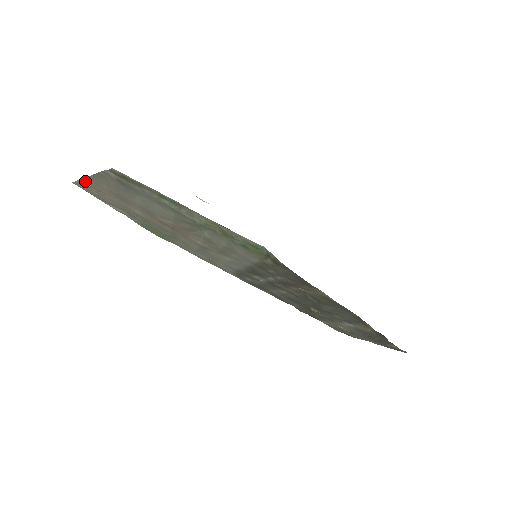
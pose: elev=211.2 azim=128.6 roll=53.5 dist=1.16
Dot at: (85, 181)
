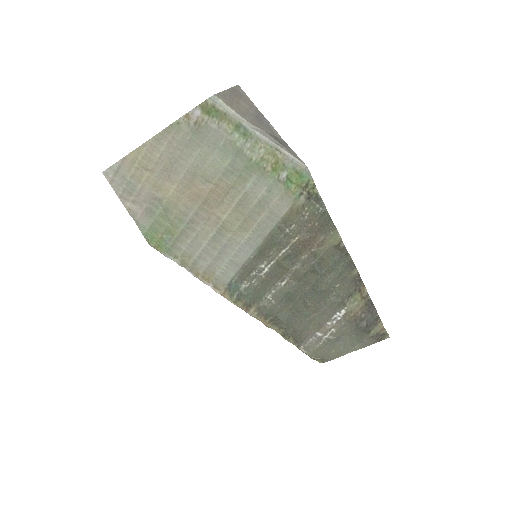
Dot at: (136, 153)
